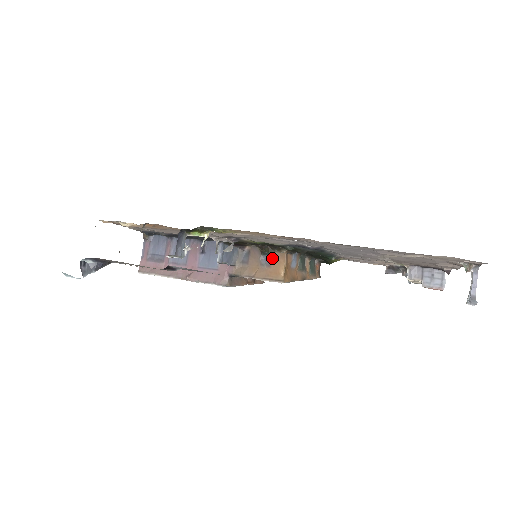
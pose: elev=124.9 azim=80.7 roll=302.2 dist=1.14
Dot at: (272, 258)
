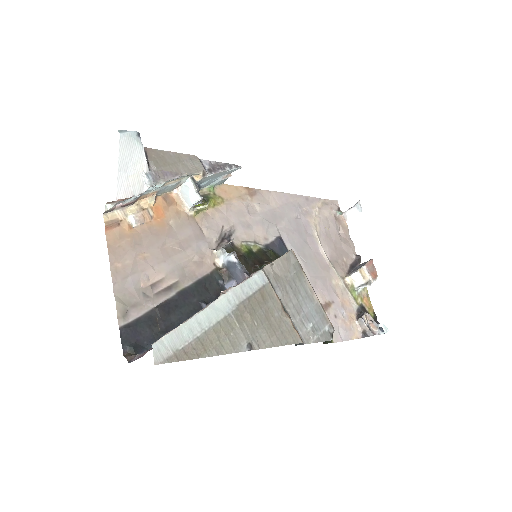
Dot at: occluded
